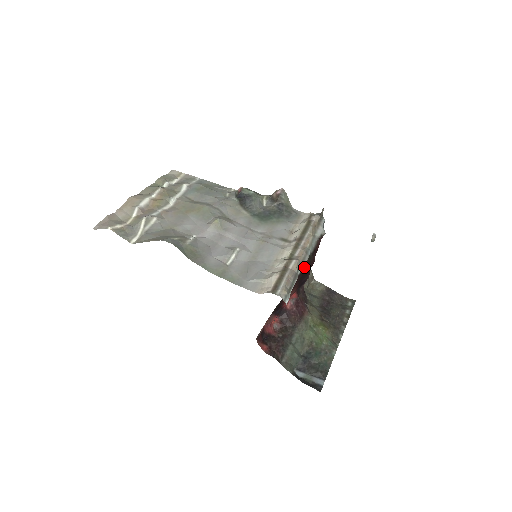
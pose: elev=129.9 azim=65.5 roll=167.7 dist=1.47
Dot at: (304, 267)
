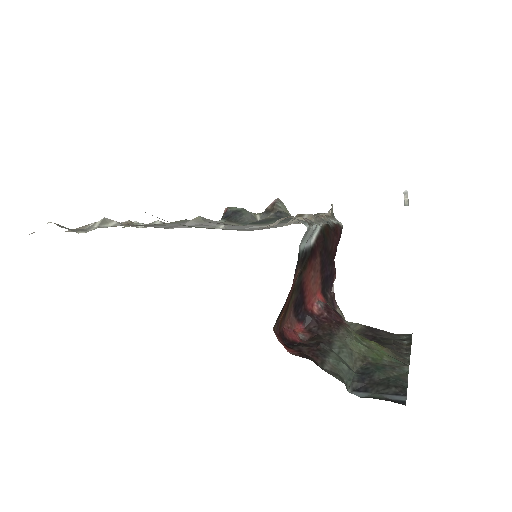
Dot at: (323, 230)
